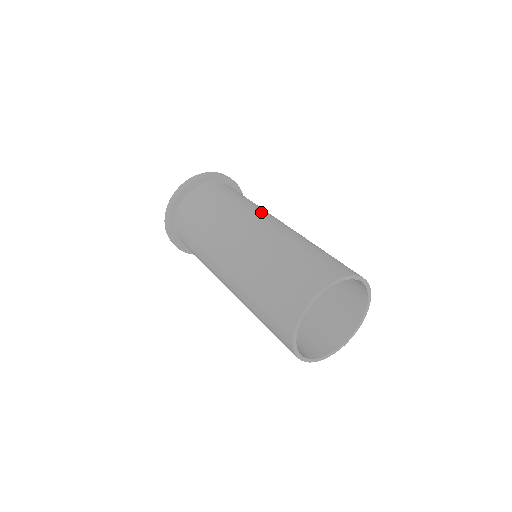
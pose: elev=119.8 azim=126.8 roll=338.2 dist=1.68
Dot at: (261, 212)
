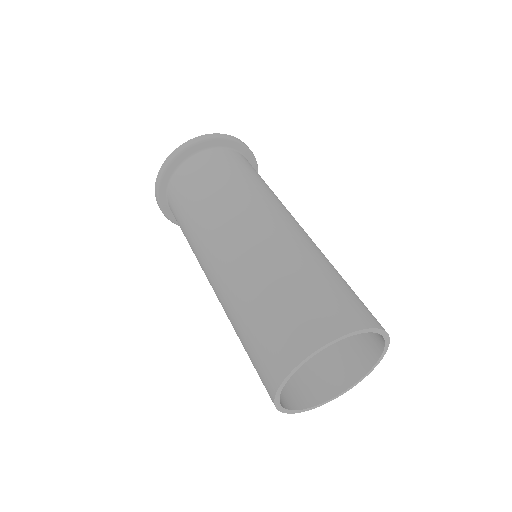
Dot at: (282, 207)
